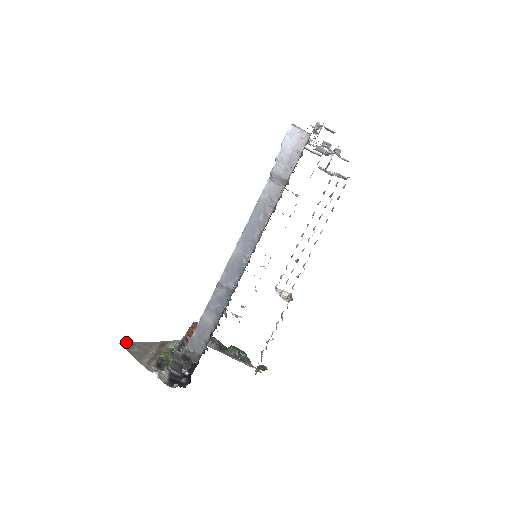
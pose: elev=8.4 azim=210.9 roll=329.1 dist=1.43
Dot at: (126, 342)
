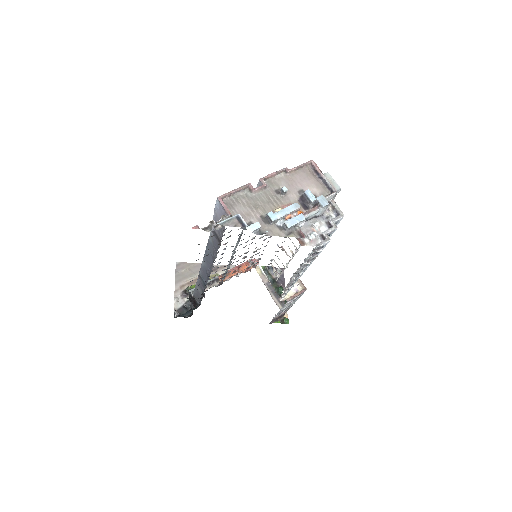
Dot at: (182, 262)
